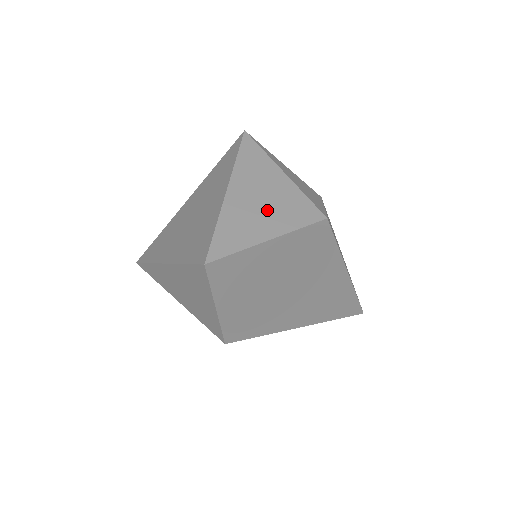
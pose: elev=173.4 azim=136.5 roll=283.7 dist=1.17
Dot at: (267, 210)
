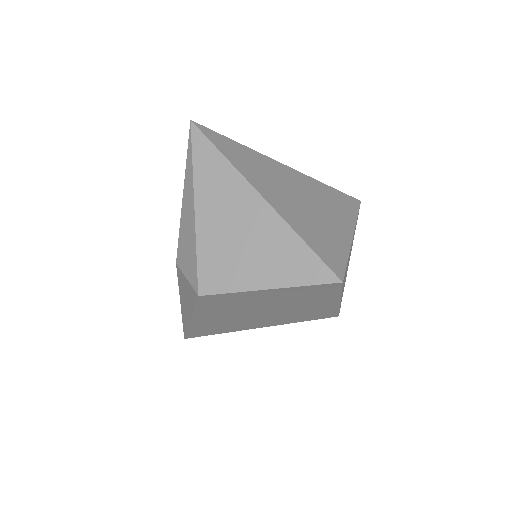
Dot at: occluded
